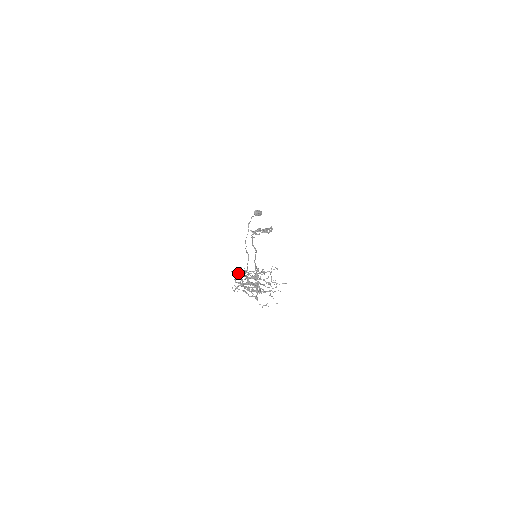
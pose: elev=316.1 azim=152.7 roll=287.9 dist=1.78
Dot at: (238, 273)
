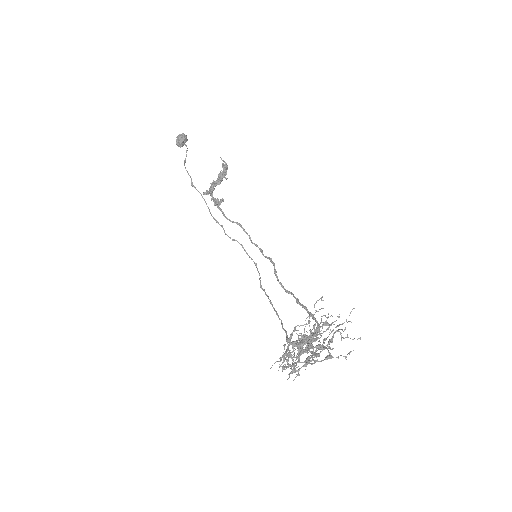
Dot at: (281, 364)
